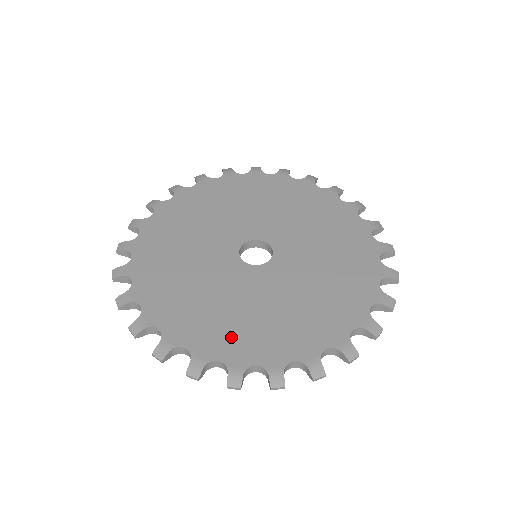
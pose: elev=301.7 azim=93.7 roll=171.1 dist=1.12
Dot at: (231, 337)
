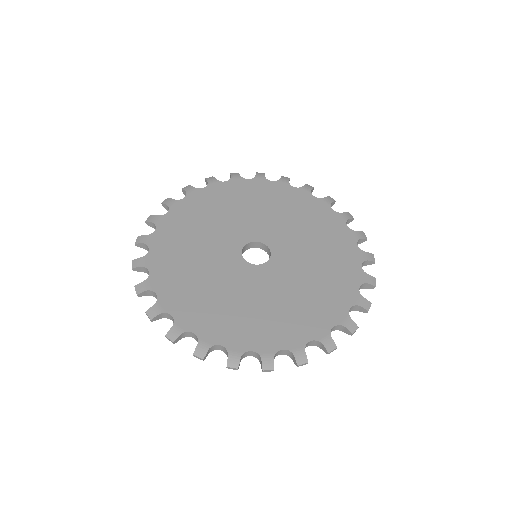
Dot at: (210, 317)
